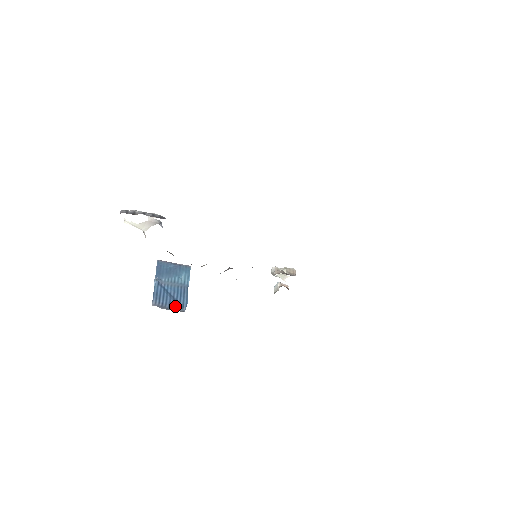
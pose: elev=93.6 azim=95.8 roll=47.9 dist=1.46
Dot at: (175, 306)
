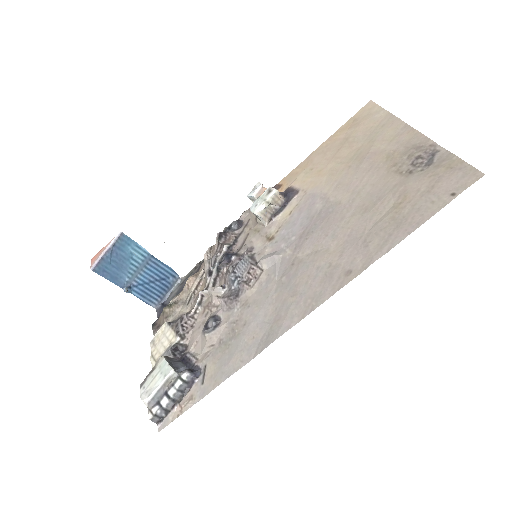
Dot at: (169, 285)
